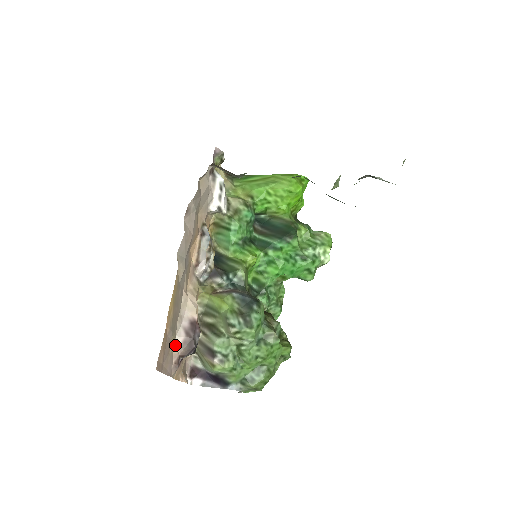
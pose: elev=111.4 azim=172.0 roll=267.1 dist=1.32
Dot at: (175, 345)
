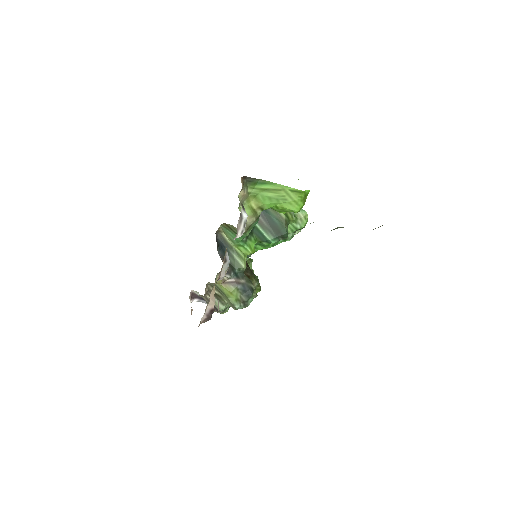
Dot at: (200, 323)
